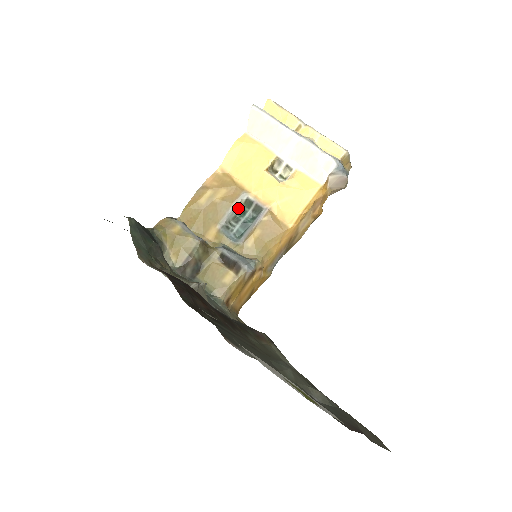
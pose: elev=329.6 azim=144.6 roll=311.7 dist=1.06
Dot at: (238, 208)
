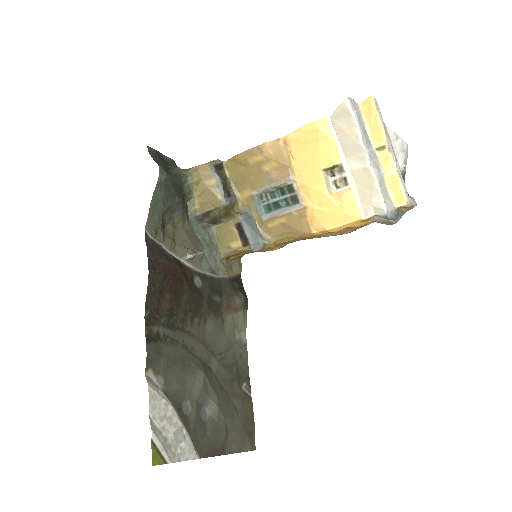
Dot at: (279, 187)
